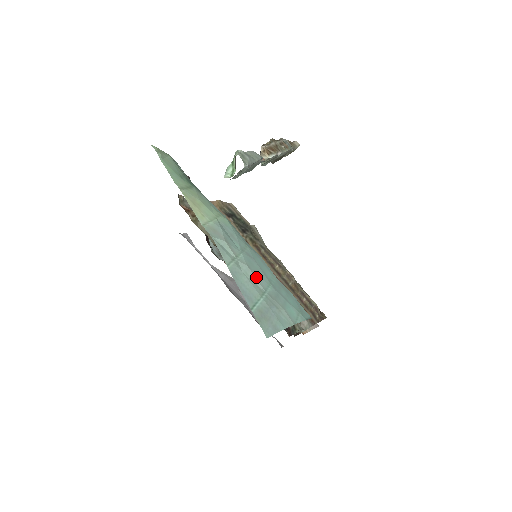
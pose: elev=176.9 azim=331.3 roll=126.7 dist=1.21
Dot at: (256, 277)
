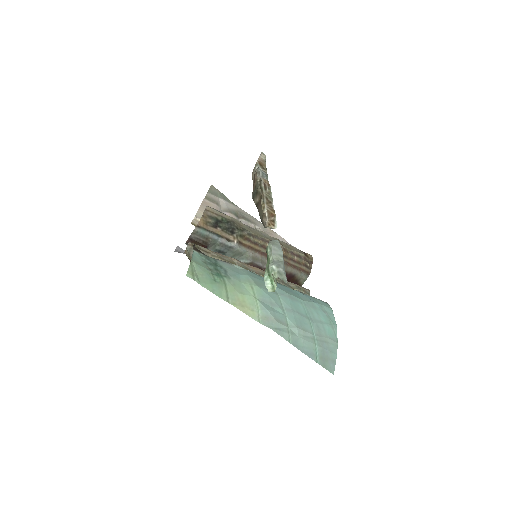
Dot at: (304, 330)
